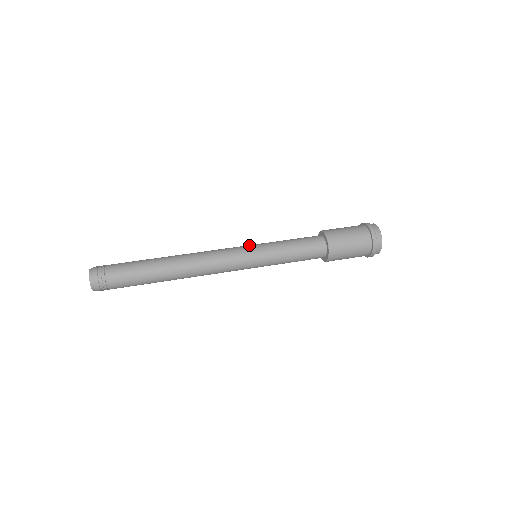
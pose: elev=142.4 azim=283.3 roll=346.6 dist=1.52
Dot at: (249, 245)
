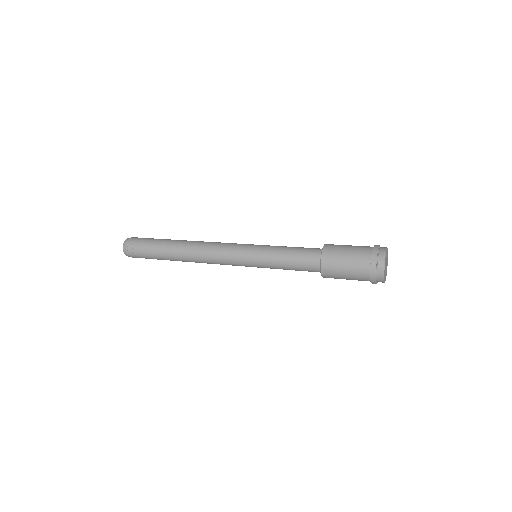
Dot at: occluded
